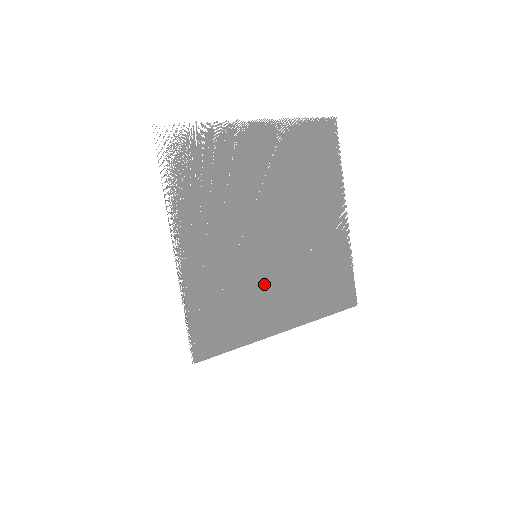
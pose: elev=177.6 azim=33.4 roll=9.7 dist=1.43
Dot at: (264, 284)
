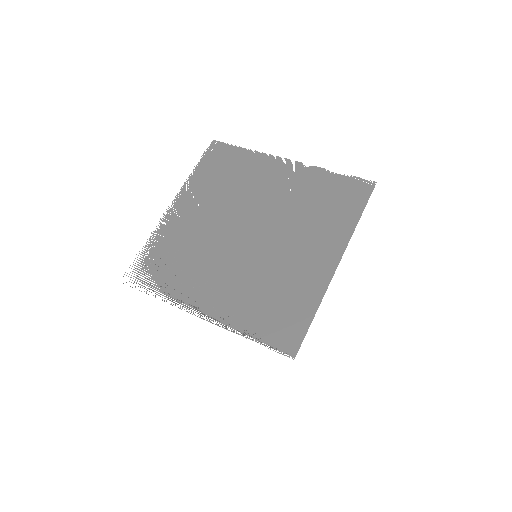
Dot at: (283, 261)
